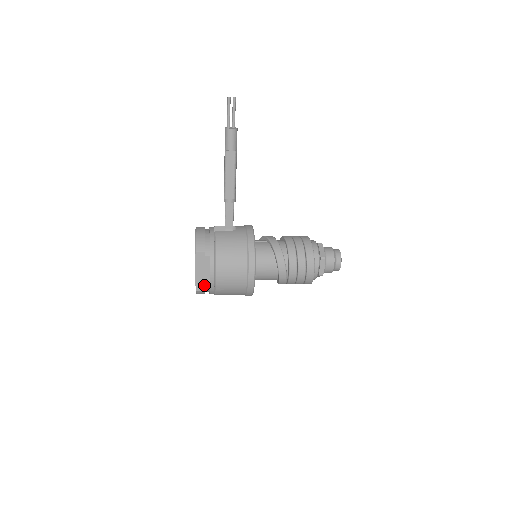
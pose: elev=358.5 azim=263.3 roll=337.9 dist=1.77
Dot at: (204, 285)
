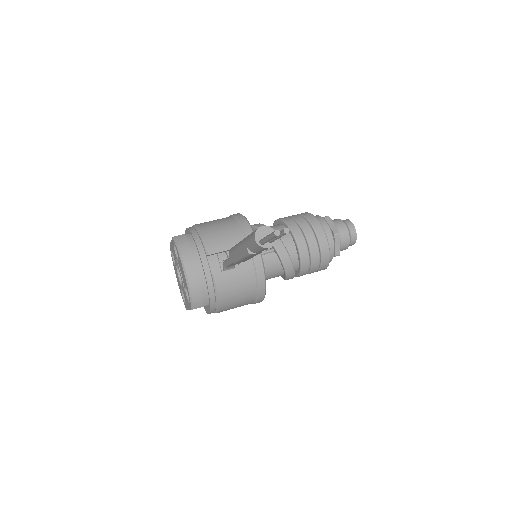
Dot at: occluded
